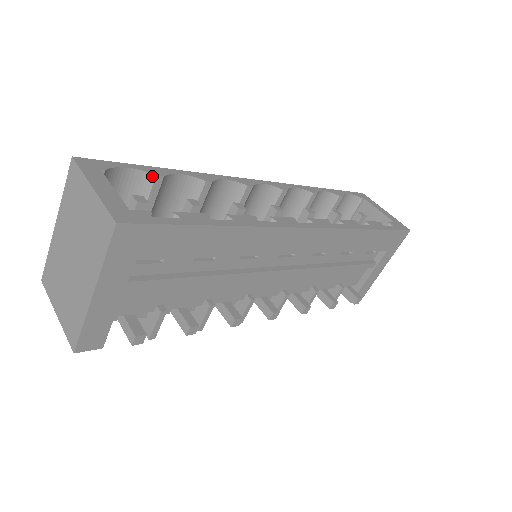
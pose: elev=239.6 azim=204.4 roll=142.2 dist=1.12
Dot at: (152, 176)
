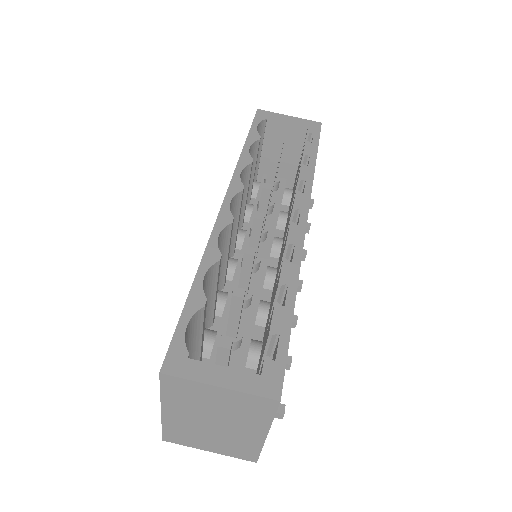
Dot at: (201, 309)
